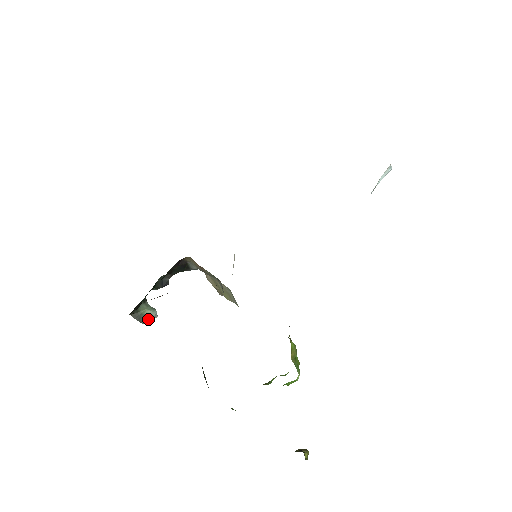
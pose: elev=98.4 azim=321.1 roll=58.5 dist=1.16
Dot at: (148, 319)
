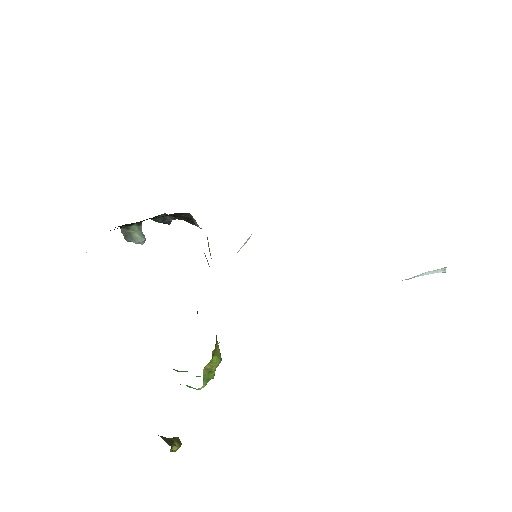
Dot at: (133, 241)
